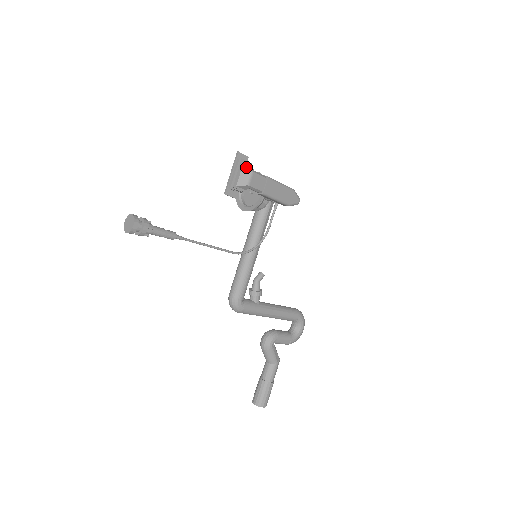
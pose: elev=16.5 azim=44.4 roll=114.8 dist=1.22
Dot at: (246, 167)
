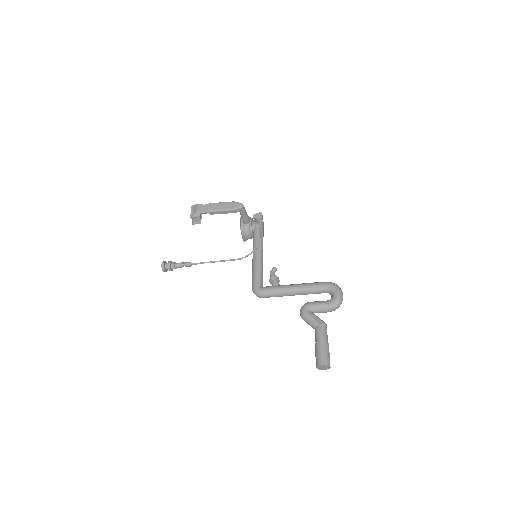
Dot at: (195, 206)
